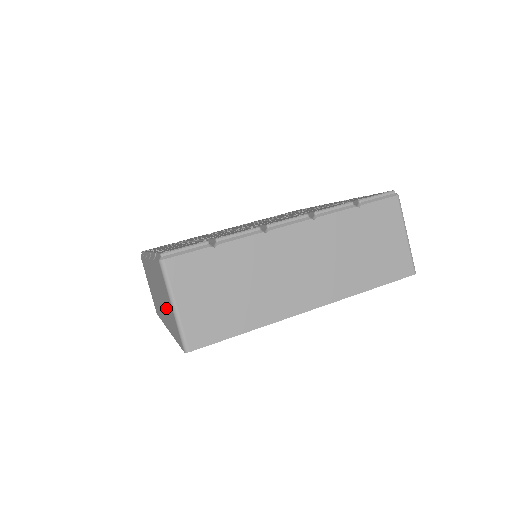
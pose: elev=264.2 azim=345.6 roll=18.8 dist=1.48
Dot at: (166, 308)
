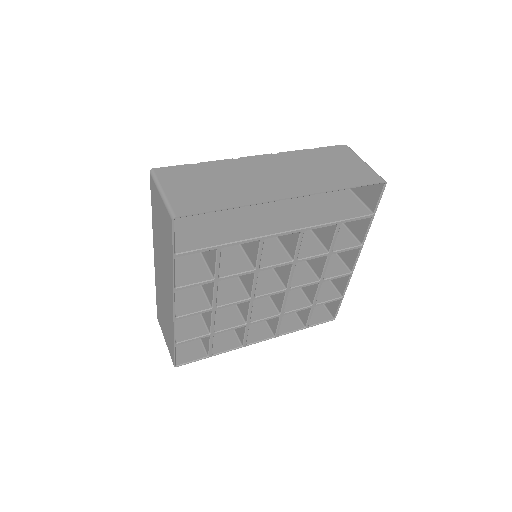
Dot at: (163, 244)
